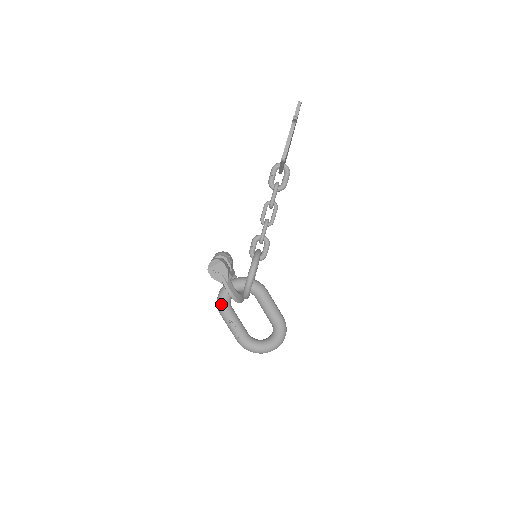
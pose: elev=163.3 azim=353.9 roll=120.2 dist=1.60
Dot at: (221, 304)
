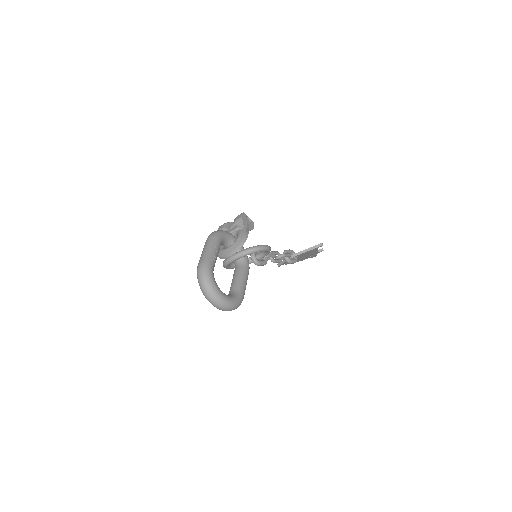
Dot at: (223, 233)
